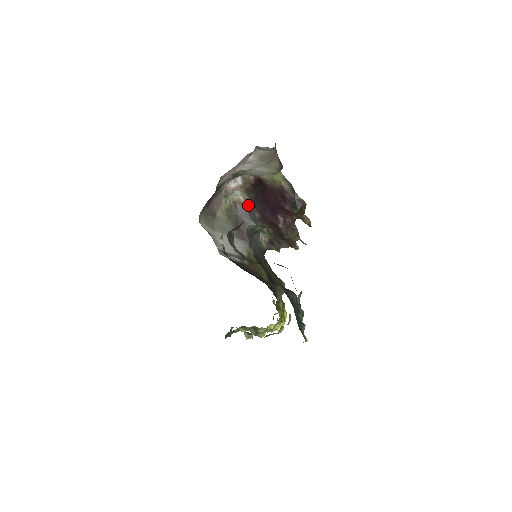
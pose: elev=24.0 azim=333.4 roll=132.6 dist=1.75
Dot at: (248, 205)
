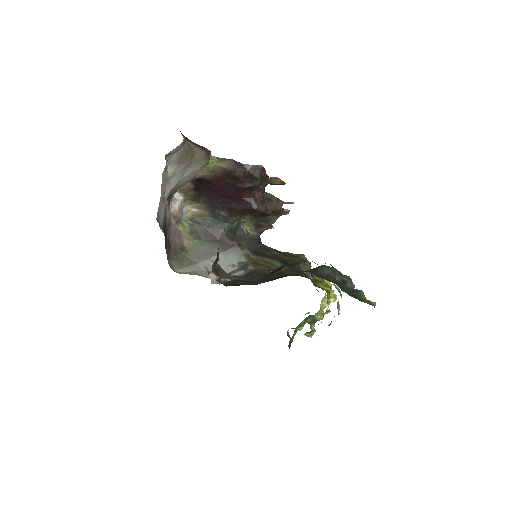
Dot at: (207, 211)
